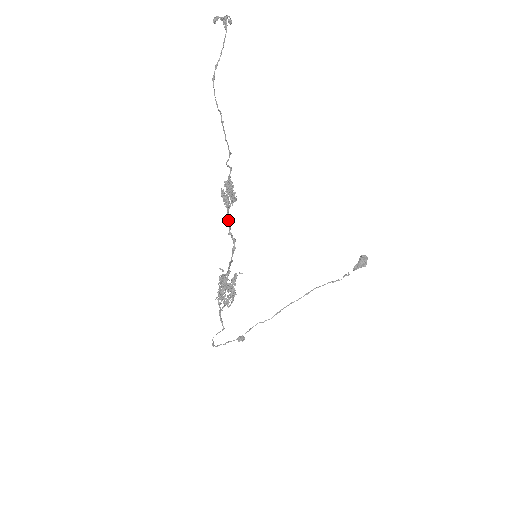
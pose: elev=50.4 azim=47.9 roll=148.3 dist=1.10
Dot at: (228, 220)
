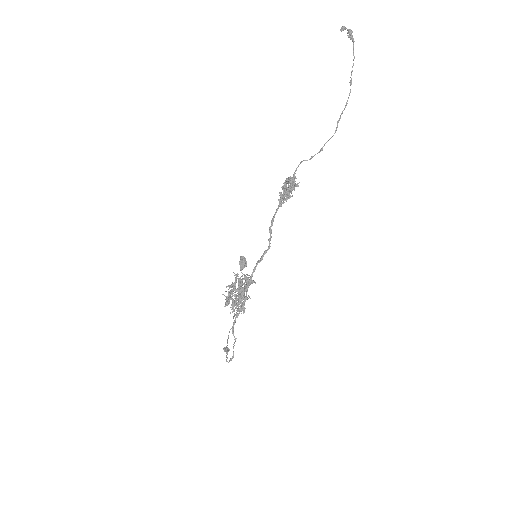
Dot at: (274, 217)
